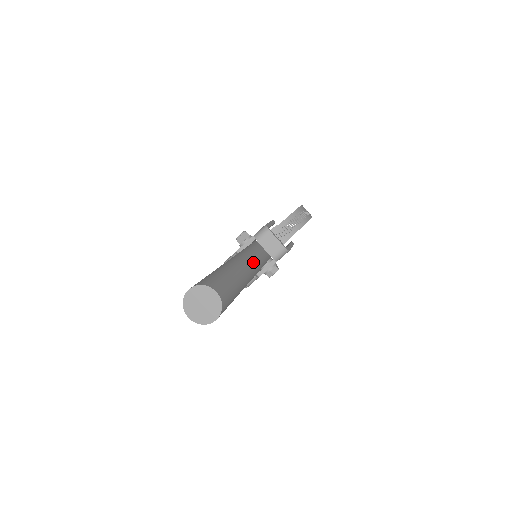
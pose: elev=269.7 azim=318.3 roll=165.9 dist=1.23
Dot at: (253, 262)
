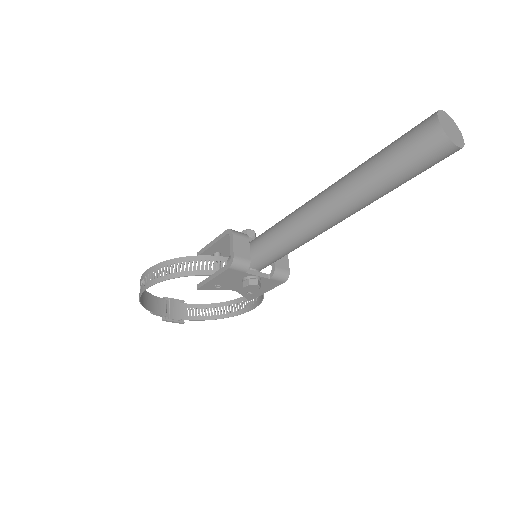
Dot at: occluded
